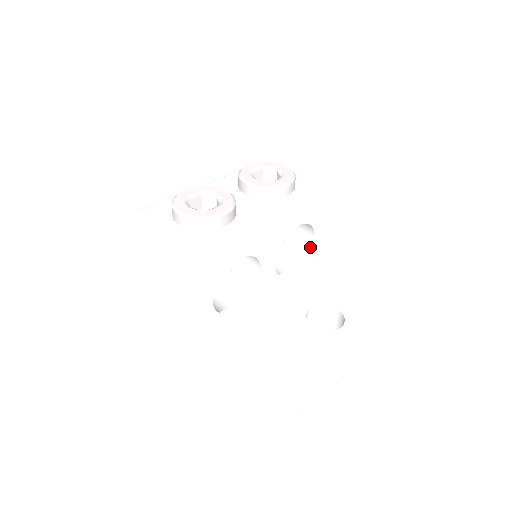
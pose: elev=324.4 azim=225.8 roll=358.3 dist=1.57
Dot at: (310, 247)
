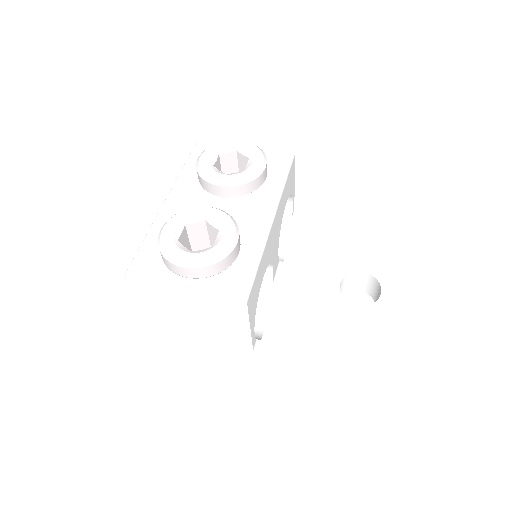
Dot at: (289, 214)
